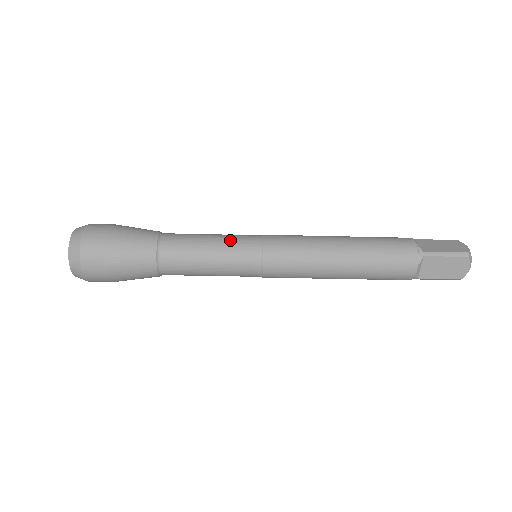
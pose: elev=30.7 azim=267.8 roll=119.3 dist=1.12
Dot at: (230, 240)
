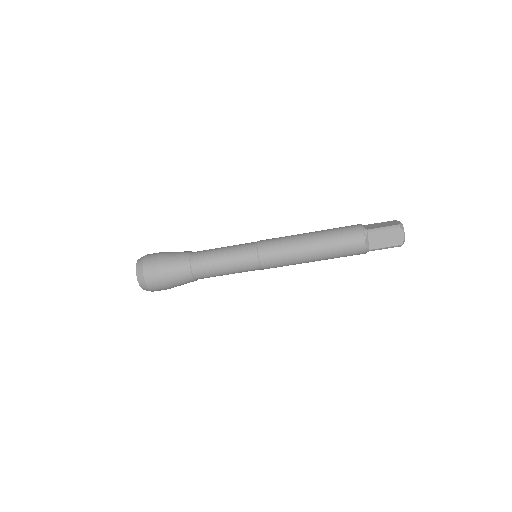
Dot at: (236, 247)
